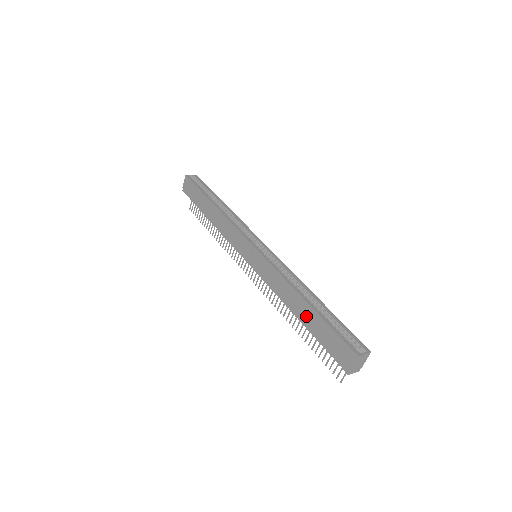
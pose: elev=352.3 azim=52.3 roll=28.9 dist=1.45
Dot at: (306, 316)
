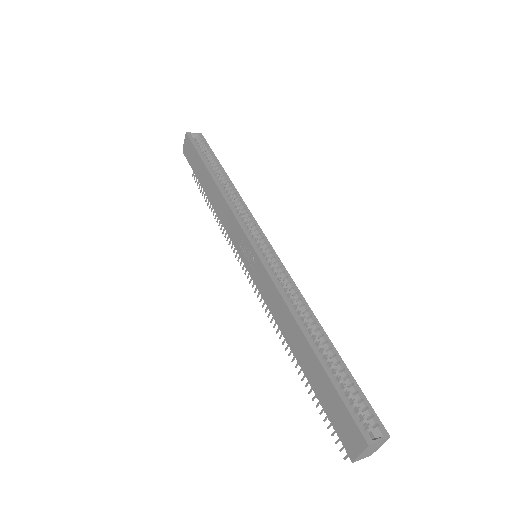
Dot at: (306, 360)
